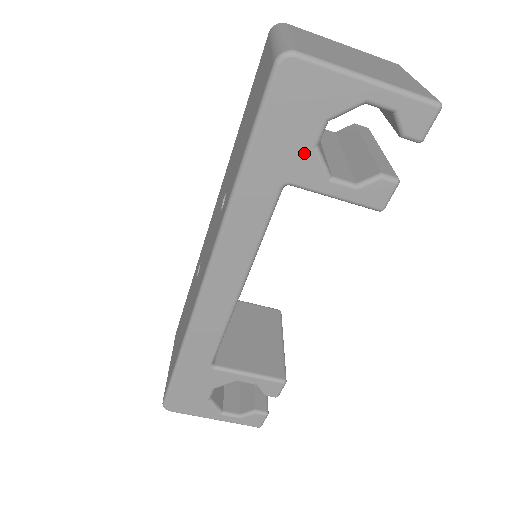
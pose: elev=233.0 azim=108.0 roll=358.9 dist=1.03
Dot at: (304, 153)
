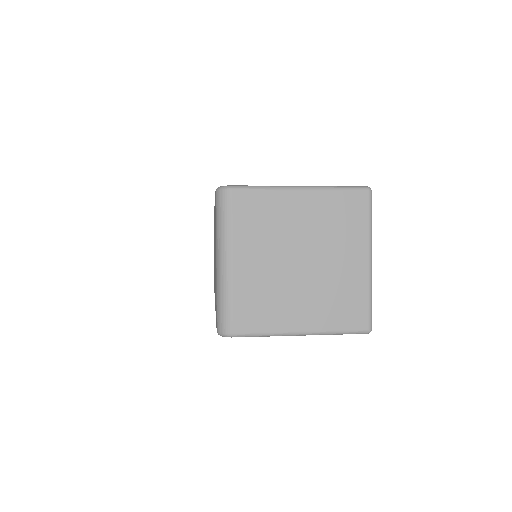
Dot at: occluded
